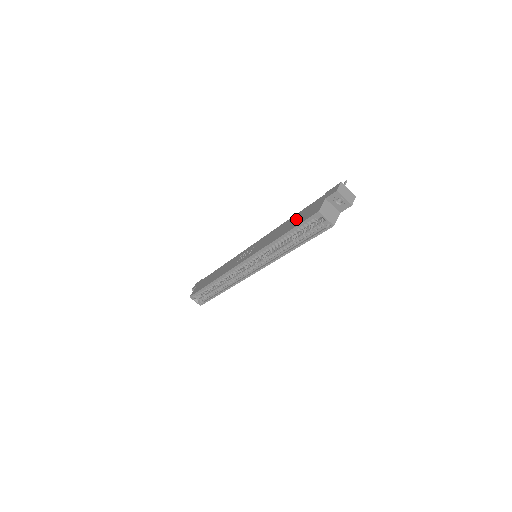
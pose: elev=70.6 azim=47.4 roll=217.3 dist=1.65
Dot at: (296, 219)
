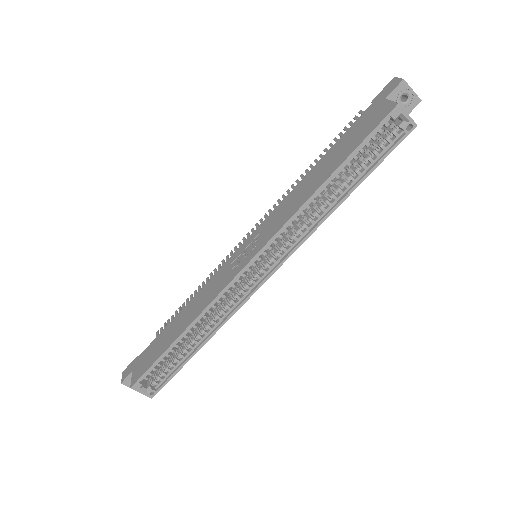
Dot at: (340, 149)
